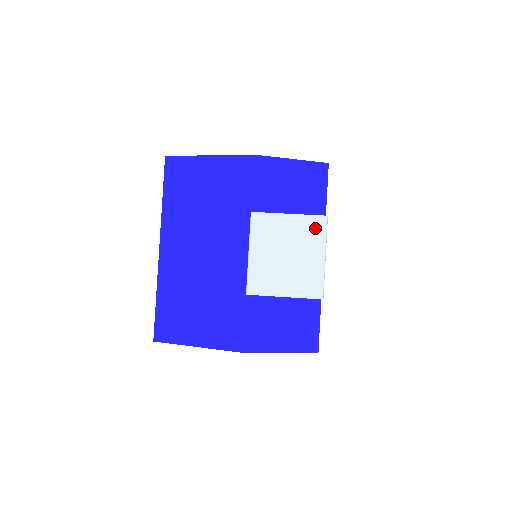
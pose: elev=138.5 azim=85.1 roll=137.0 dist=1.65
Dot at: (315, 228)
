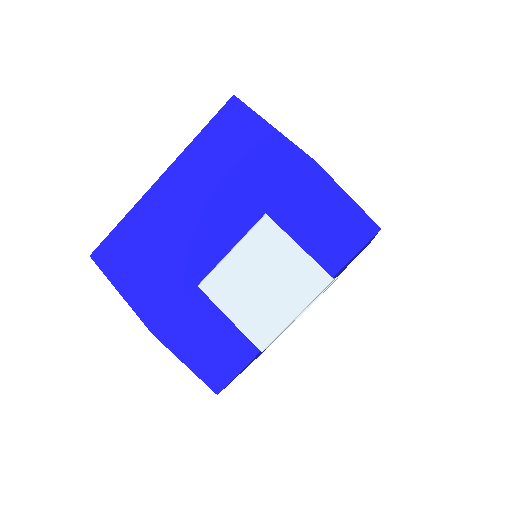
Dot at: (312, 280)
